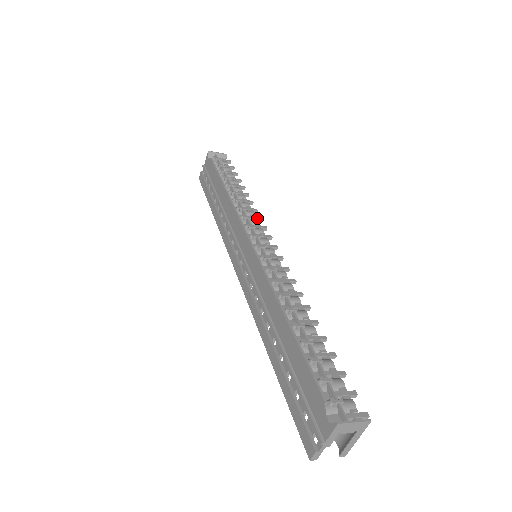
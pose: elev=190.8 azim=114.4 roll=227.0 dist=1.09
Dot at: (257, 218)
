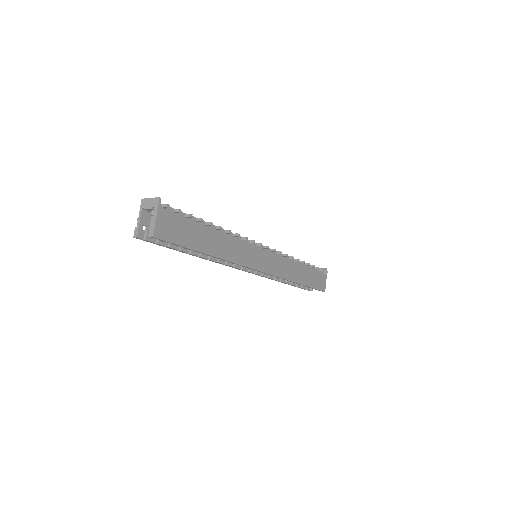
Dot at: (283, 254)
